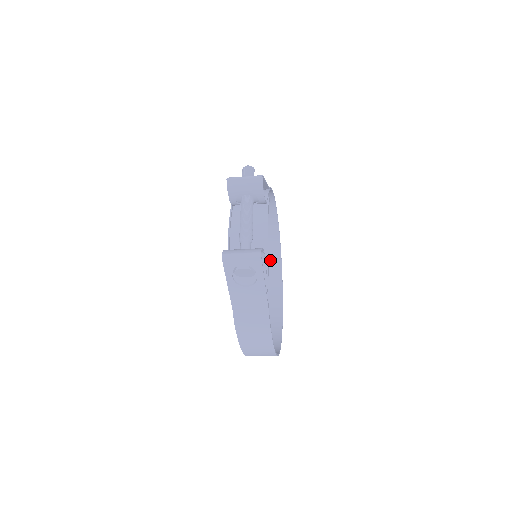
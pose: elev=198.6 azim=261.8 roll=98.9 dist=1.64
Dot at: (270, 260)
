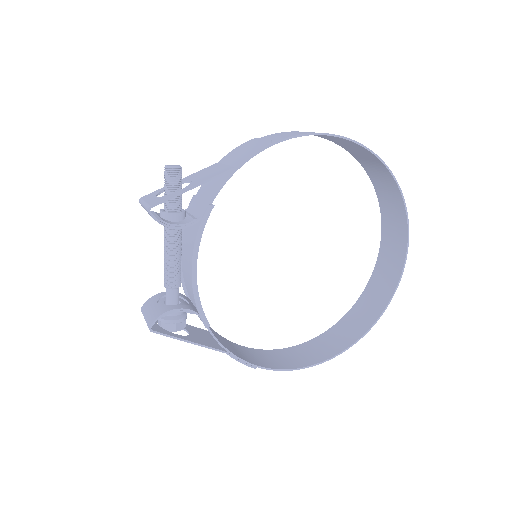
Dot at: (387, 187)
